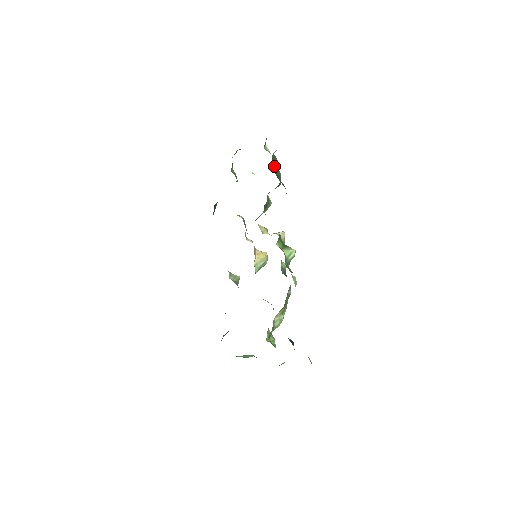
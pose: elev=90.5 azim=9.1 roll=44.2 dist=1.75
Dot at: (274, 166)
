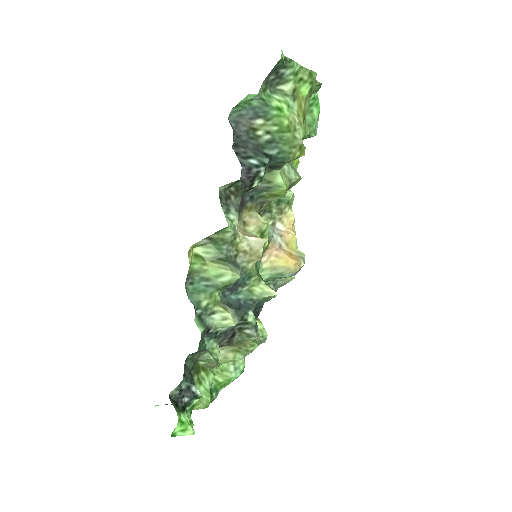
Dot at: (244, 122)
